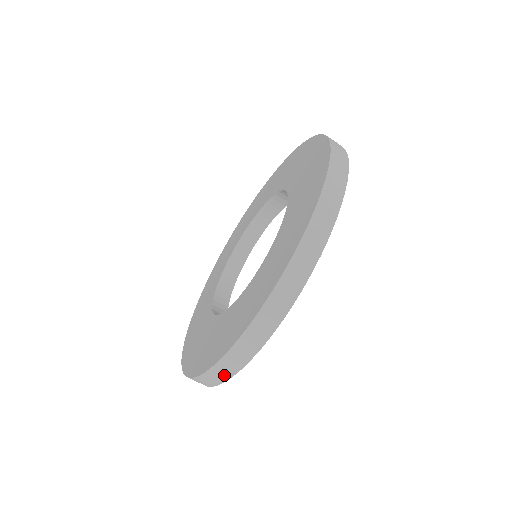
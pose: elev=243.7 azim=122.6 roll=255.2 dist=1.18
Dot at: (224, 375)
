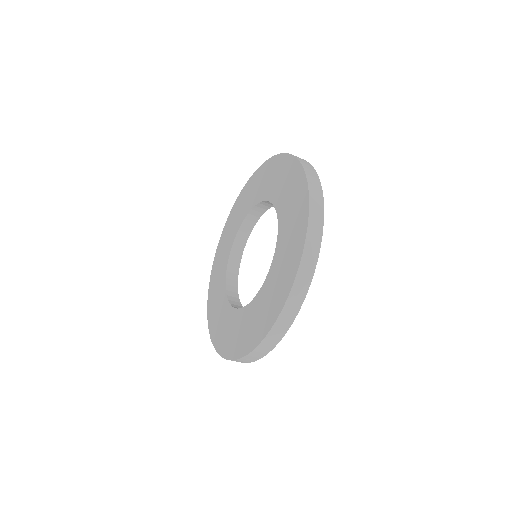
Dot at: occluded
